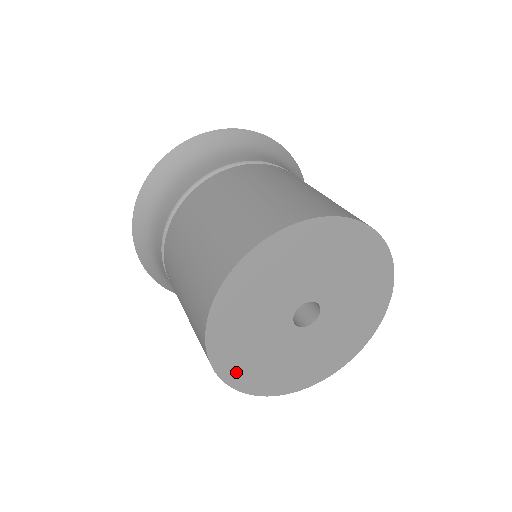
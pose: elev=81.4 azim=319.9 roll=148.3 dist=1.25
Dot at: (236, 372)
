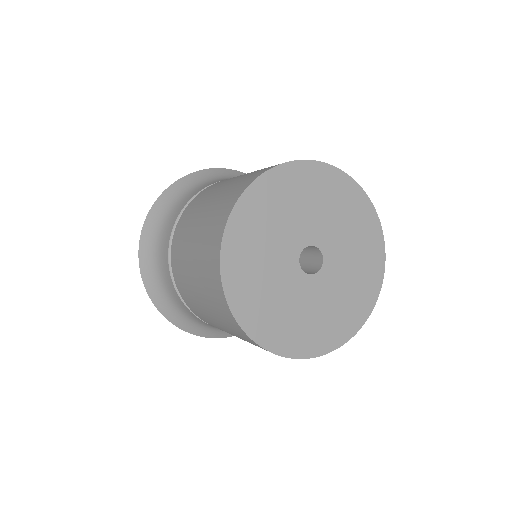
Dot at: (235, 272)
